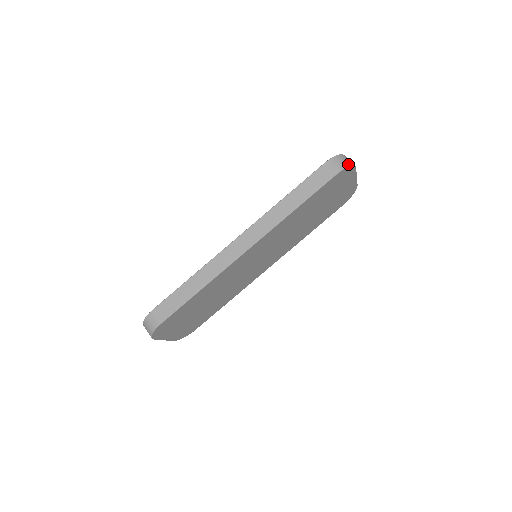
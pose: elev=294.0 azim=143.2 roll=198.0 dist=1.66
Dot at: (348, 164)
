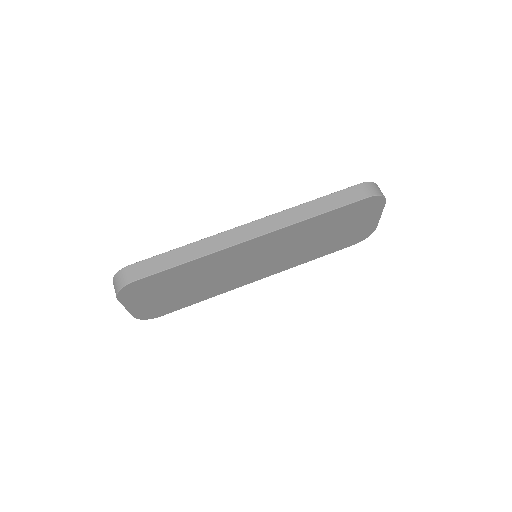
Dot at: (381, 193)
